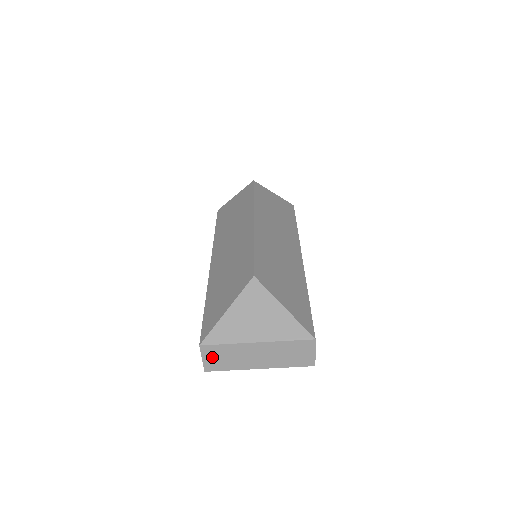
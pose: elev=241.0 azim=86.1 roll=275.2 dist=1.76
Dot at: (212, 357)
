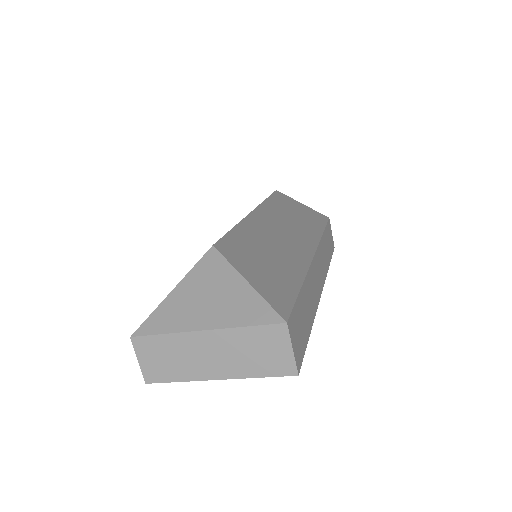
Dot at: (150, 357)
